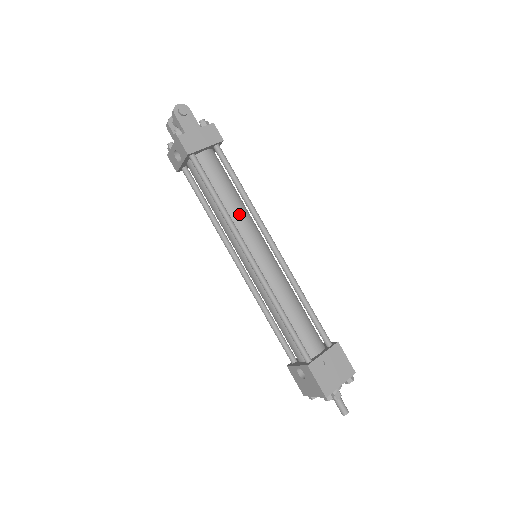
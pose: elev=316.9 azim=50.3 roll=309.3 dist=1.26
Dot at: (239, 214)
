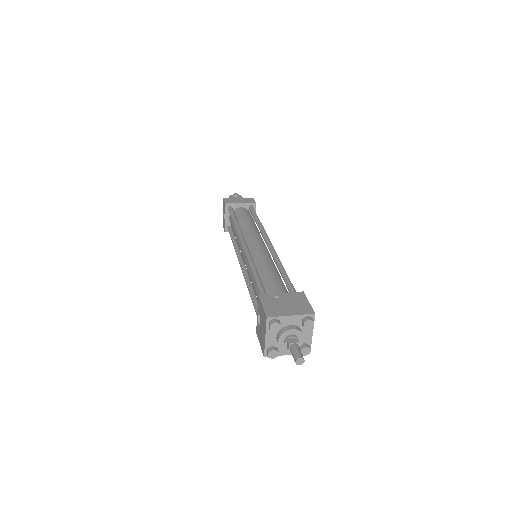
Dot at: (249, 229)
